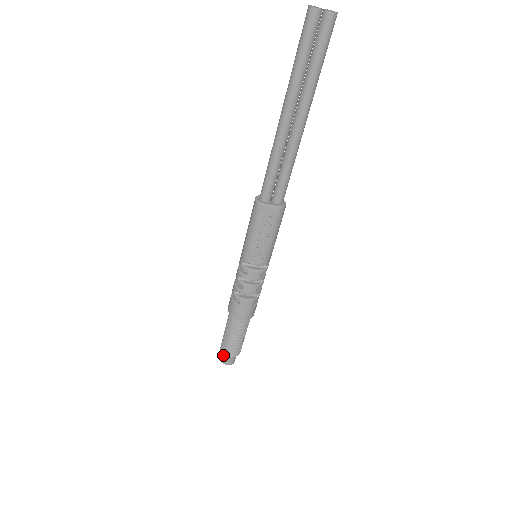
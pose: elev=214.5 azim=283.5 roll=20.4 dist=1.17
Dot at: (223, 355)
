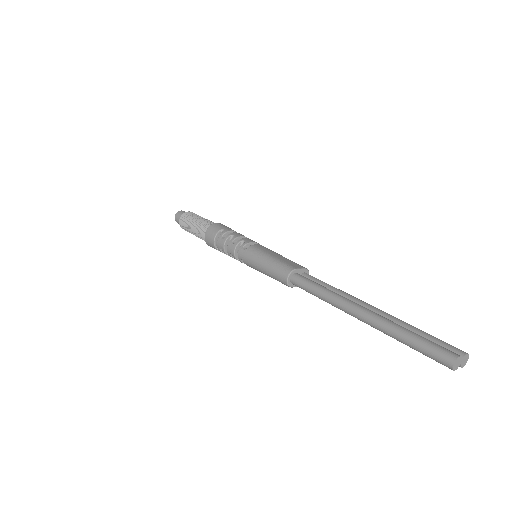
Dot at: (179, 222)
